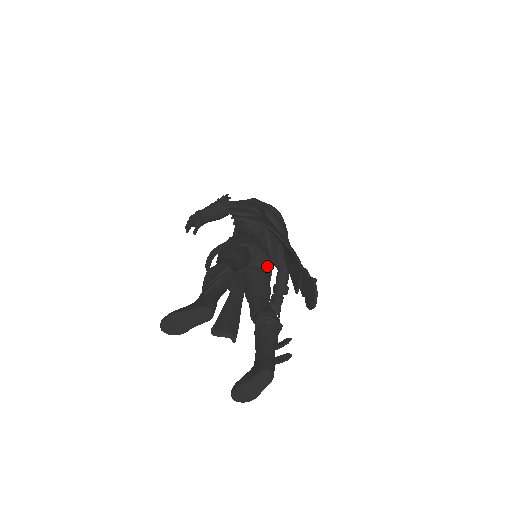
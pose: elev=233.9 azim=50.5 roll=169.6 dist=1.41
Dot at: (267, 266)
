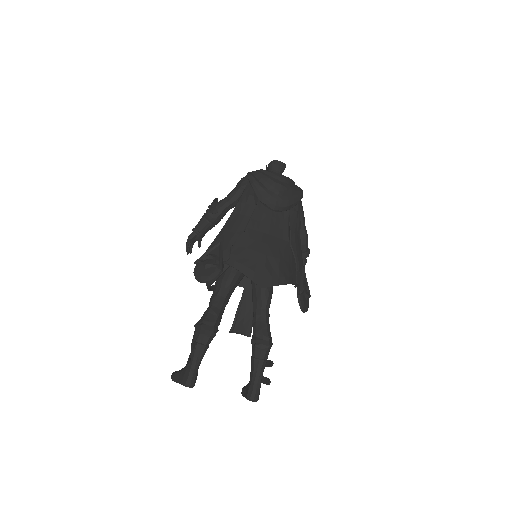
Dot at: occluded
